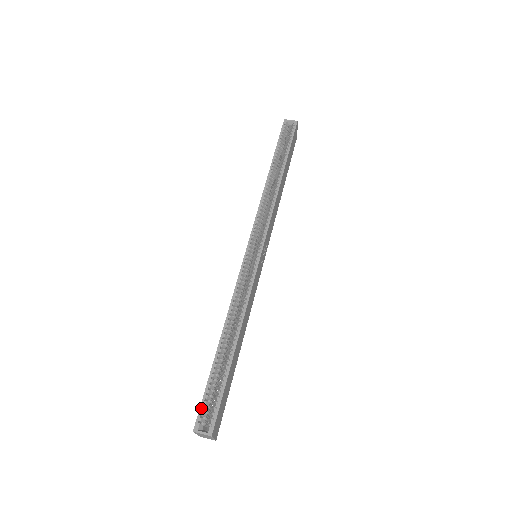
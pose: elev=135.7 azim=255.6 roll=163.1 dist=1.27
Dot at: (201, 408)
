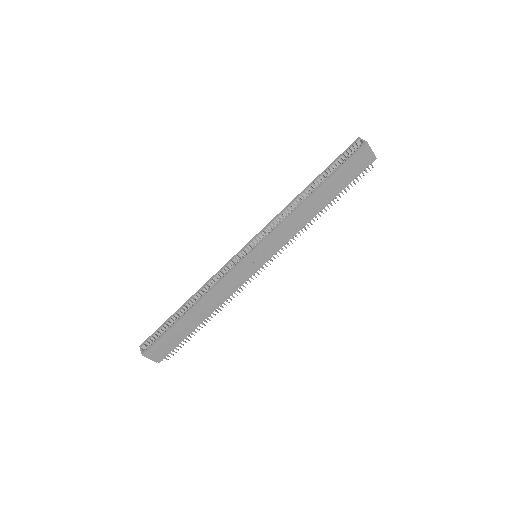
Dot at: (150, 336)
